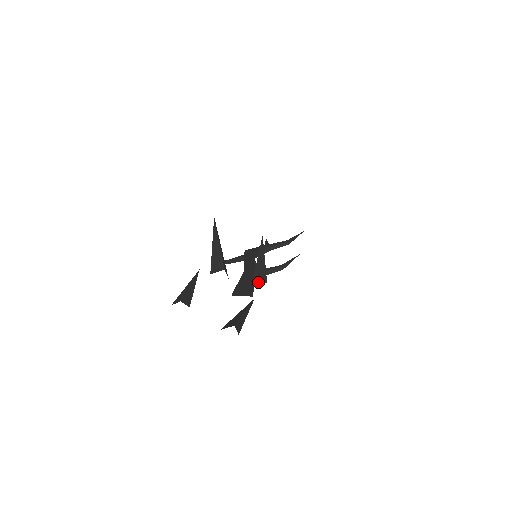
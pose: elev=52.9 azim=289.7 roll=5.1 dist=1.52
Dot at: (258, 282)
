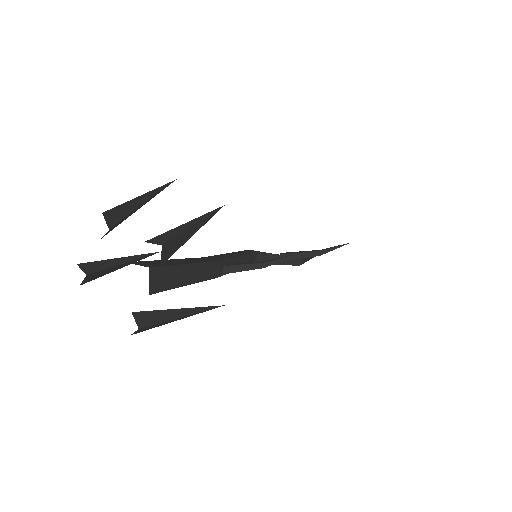
Dot at: (151, 242)
